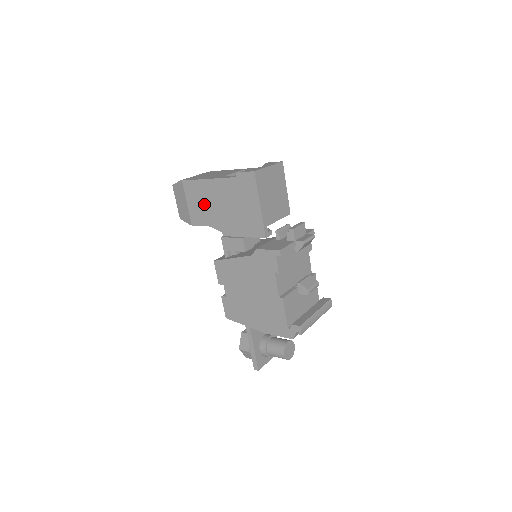
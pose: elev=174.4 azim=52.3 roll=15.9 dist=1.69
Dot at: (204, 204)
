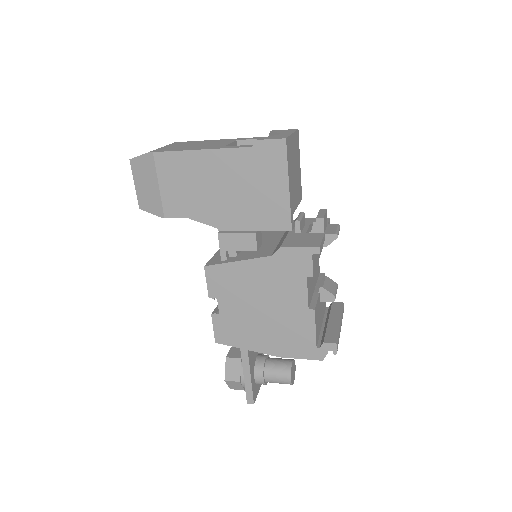
Dot at: (190, 186)
